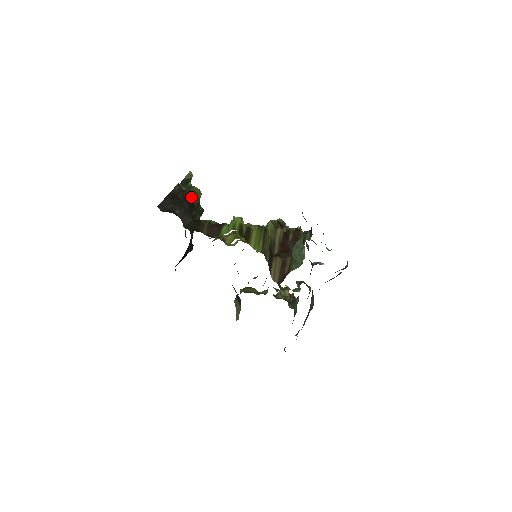
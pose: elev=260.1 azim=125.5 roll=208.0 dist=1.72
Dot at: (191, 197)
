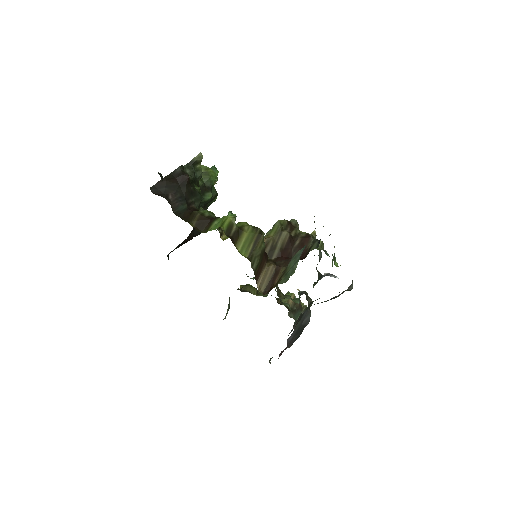
Dot at: (198, 180)
